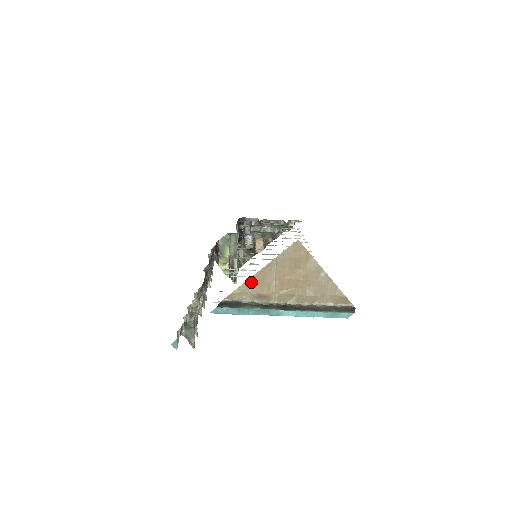
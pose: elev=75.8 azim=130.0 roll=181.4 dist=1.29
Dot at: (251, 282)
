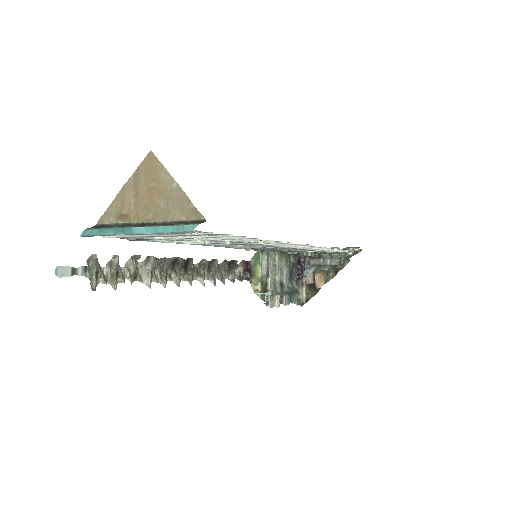
Dot at: (116, 202)
